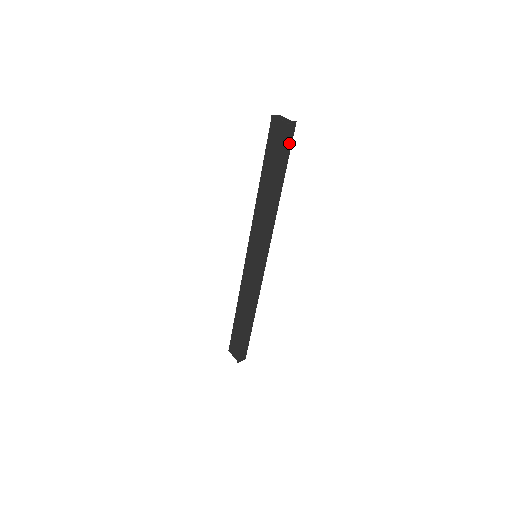
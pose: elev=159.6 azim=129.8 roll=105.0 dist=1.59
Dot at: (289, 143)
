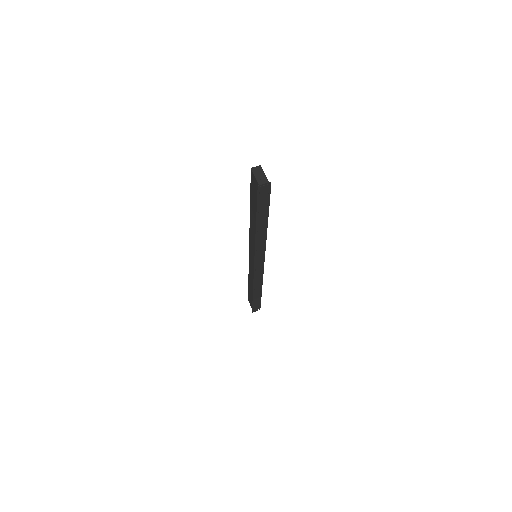
Dot at: (267, 196)
